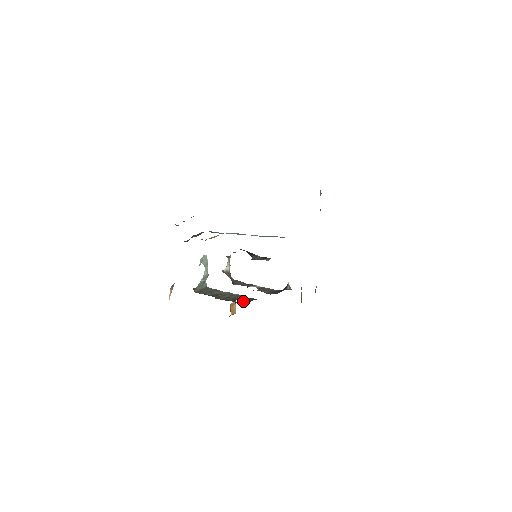
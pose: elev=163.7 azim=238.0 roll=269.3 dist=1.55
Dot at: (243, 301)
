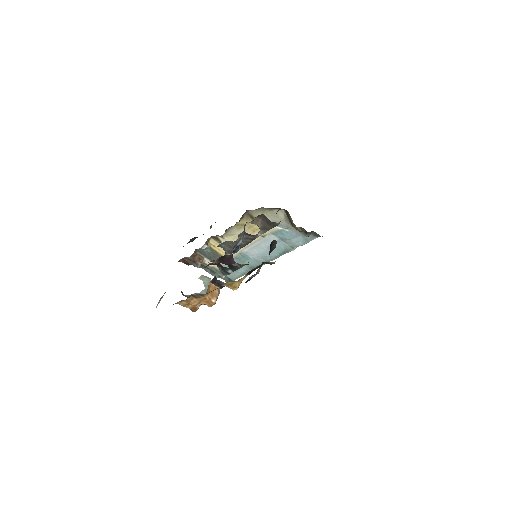
Dot at: occluded
